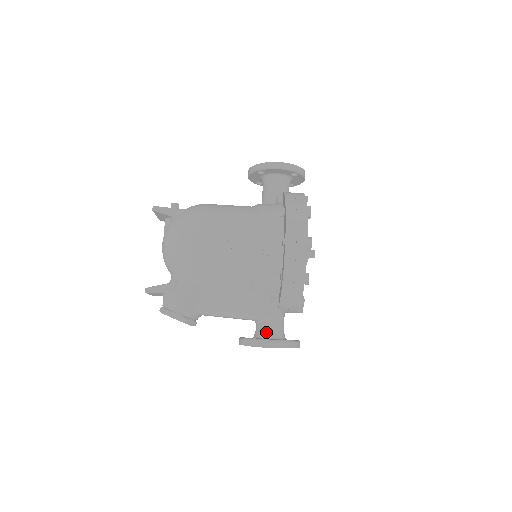
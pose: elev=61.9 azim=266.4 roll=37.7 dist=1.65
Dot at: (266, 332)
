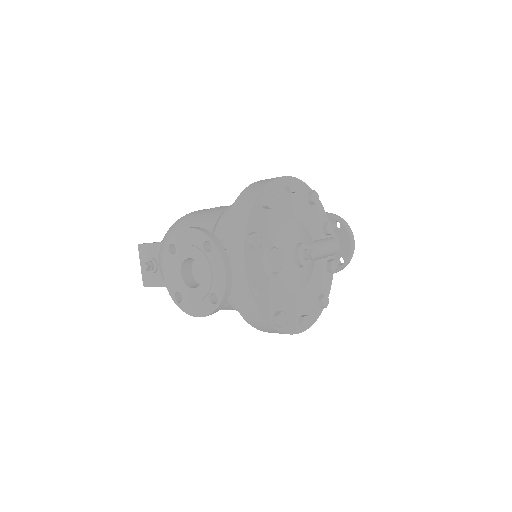
Dot at: occluded
